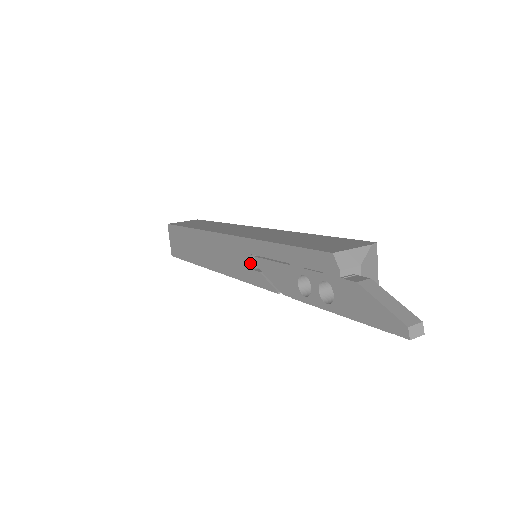
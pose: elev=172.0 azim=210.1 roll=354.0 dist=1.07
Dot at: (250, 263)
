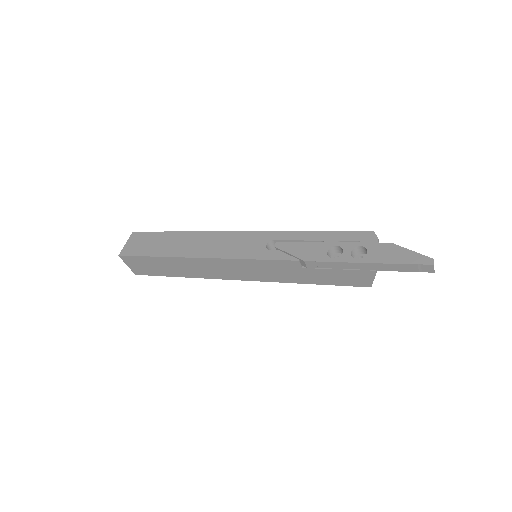
Dot at: (266, 247)
